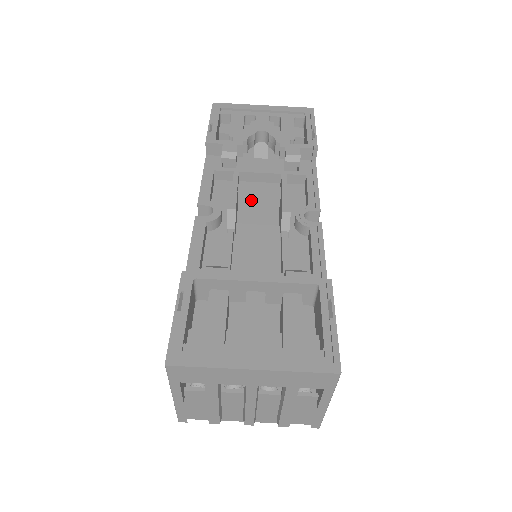
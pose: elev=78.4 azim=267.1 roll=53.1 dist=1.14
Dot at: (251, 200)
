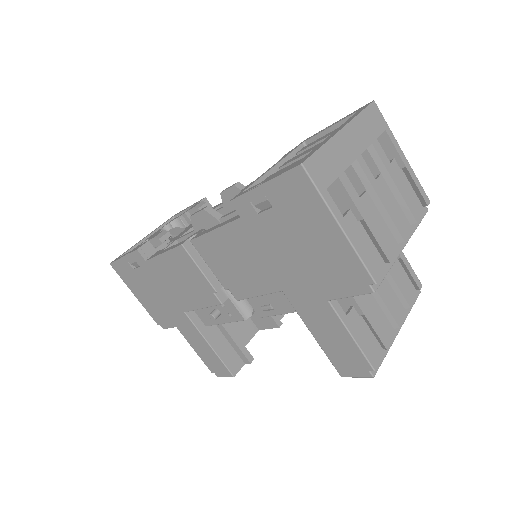
Dot at: occluded
